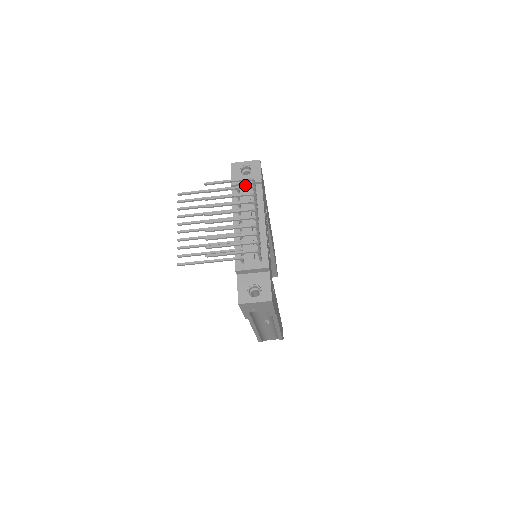
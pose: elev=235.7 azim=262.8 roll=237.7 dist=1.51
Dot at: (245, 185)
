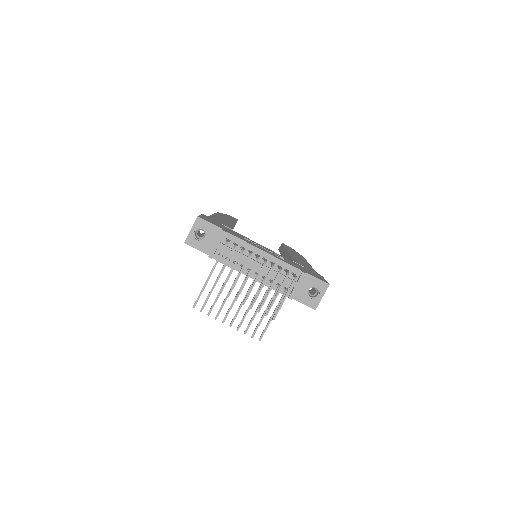
Dot at: (230, 253)
